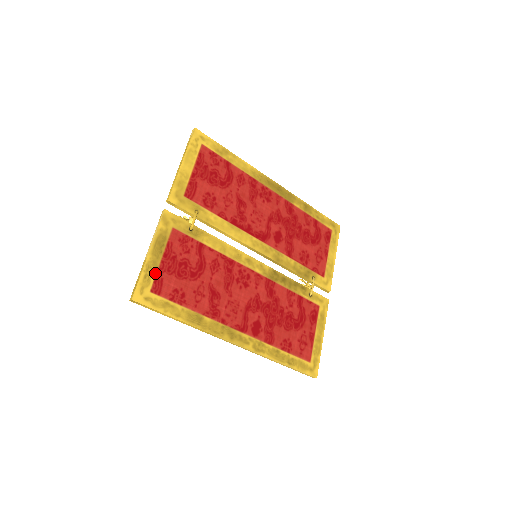
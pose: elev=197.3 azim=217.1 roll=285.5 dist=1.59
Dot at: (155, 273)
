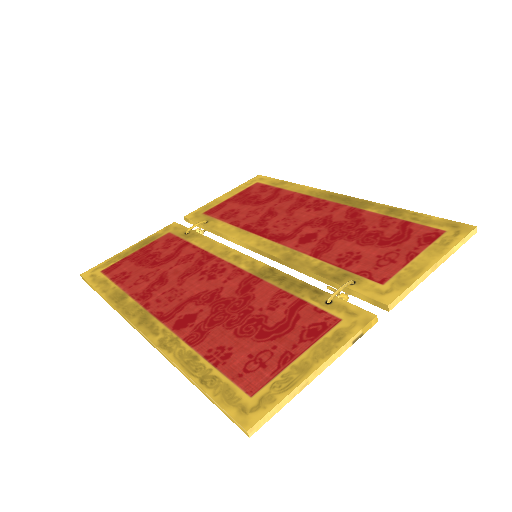
Dot at: (120, 260)
